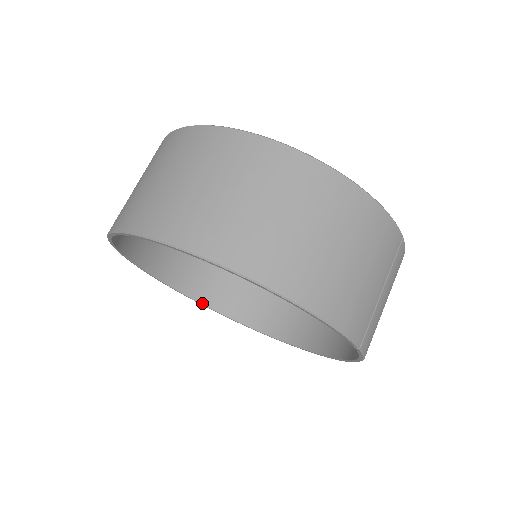
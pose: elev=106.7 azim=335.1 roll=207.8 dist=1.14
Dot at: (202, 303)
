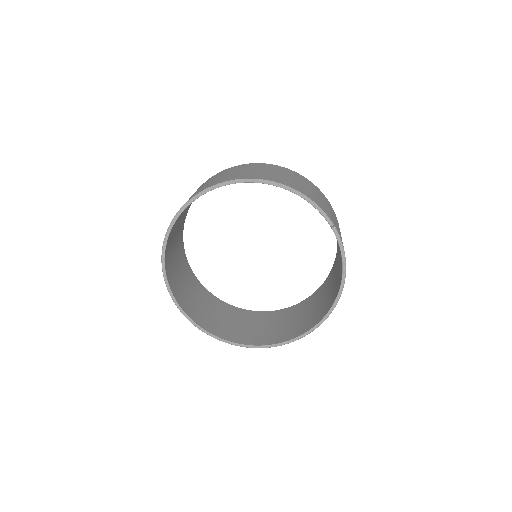
Dot at: (226, 340)
